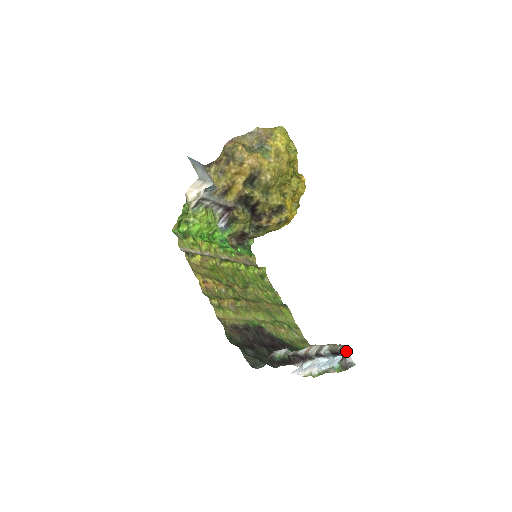
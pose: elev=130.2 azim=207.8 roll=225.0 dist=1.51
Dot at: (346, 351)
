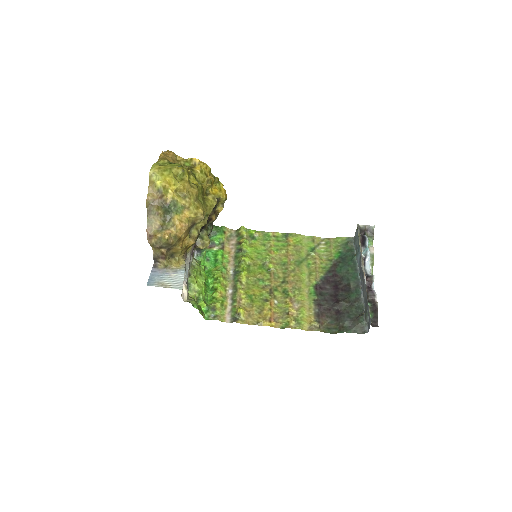
Dot at: (362, 227)
